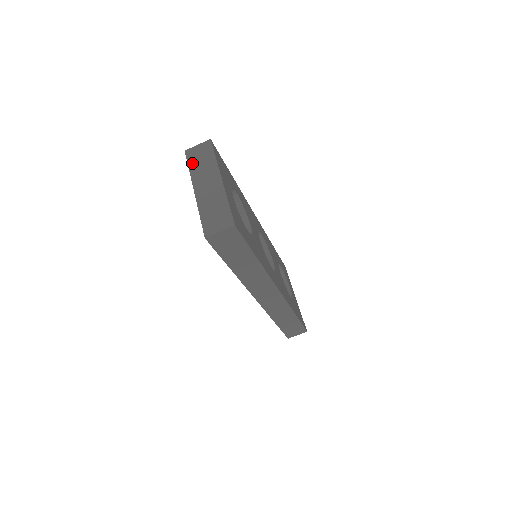
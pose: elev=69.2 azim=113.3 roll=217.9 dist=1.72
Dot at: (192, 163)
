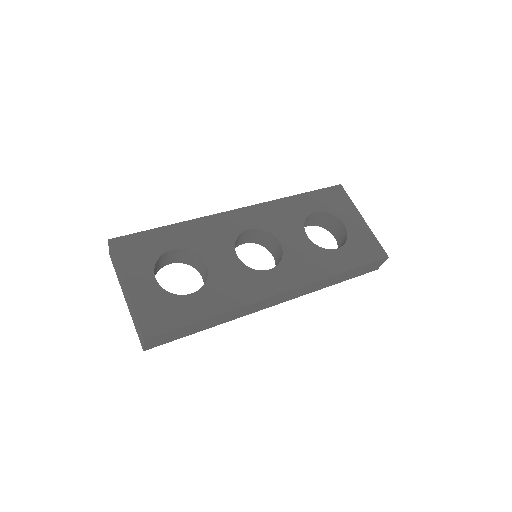
Dot at: (115, 269)
